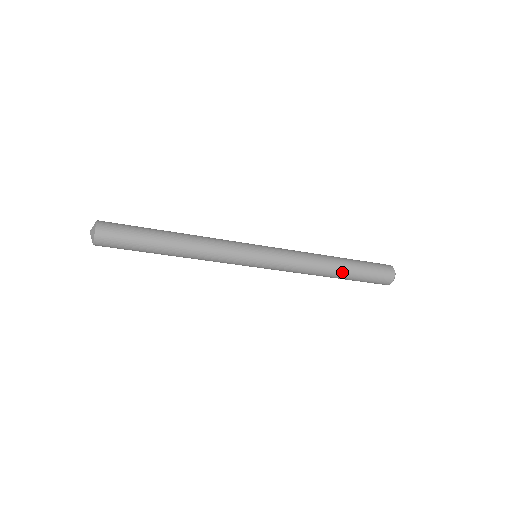
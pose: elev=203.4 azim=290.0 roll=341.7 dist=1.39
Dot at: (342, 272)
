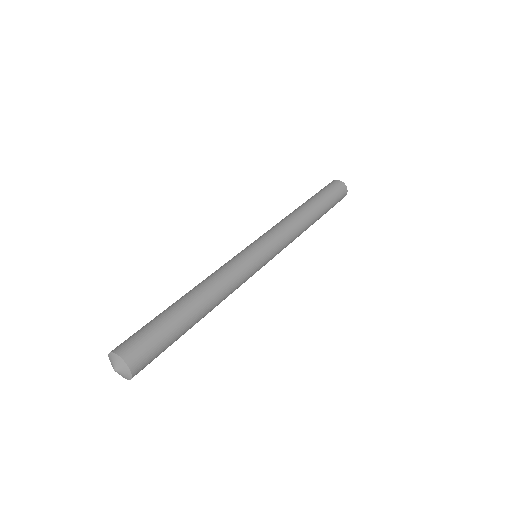
Dot at: occluded
